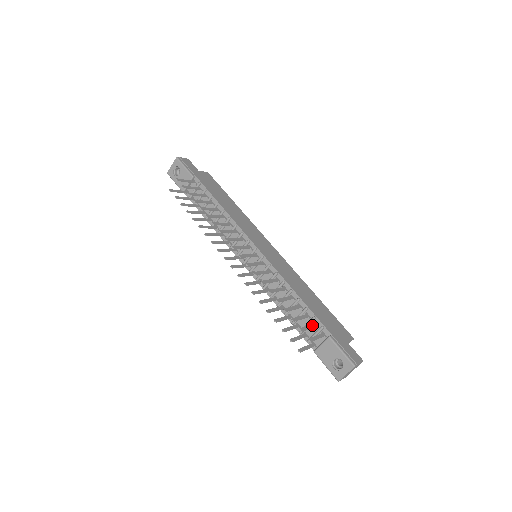
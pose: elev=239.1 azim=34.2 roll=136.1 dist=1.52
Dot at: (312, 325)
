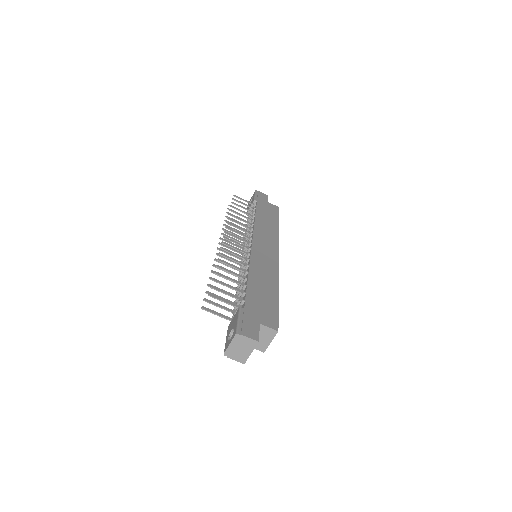
Dot at: (235, 295)
